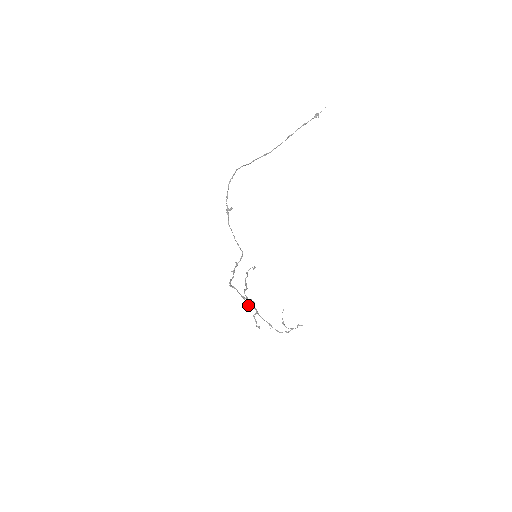
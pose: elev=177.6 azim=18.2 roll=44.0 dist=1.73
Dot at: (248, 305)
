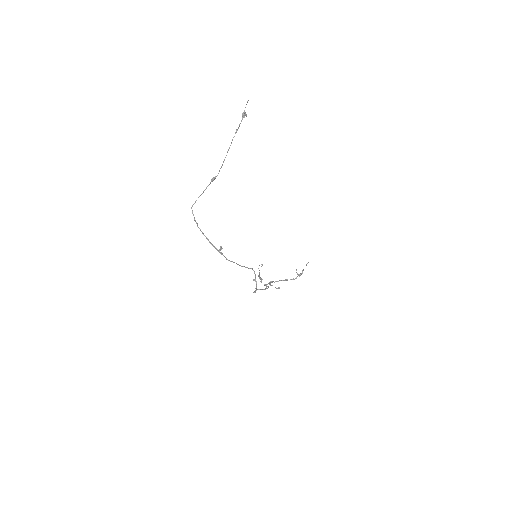
Dot at: (268, 287)
